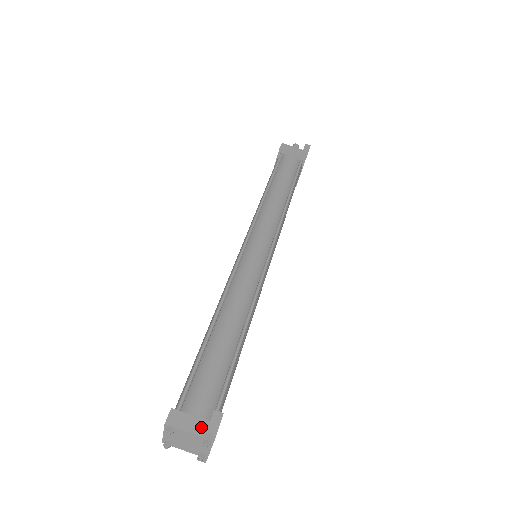
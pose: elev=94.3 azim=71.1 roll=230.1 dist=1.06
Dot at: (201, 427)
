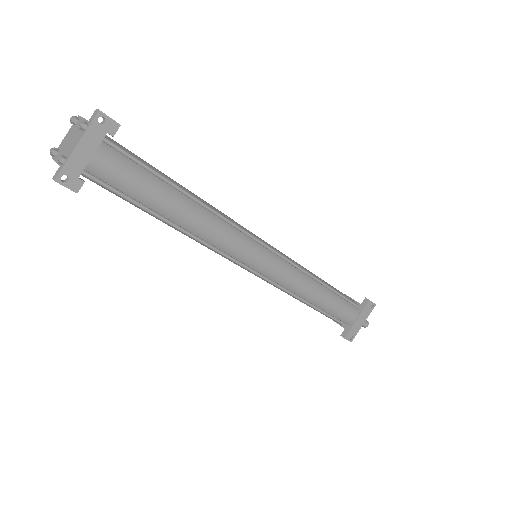
Dot at: occluded
